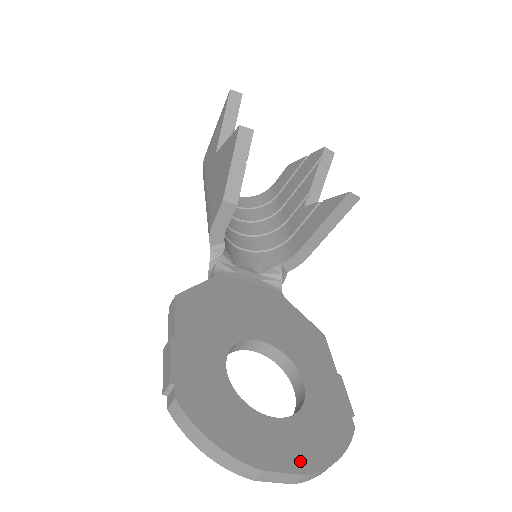
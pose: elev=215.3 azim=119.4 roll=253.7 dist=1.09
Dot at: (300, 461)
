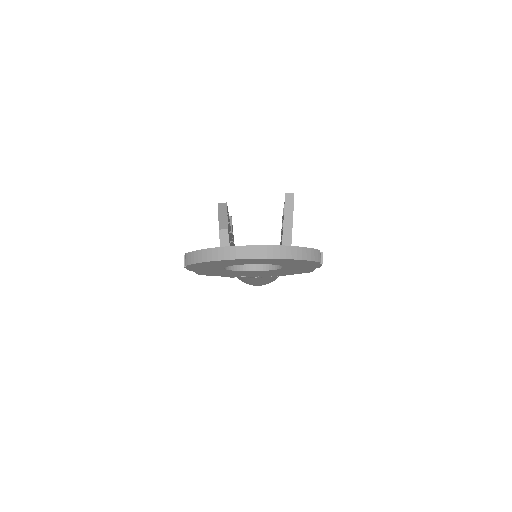
Dot at: occluded
